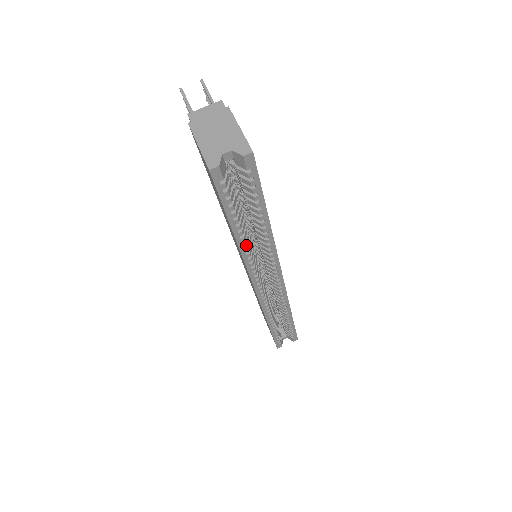
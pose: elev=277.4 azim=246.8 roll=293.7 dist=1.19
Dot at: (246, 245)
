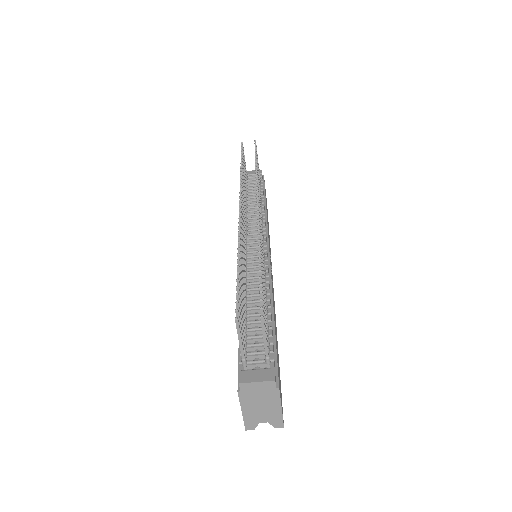
Dot at: occluded
